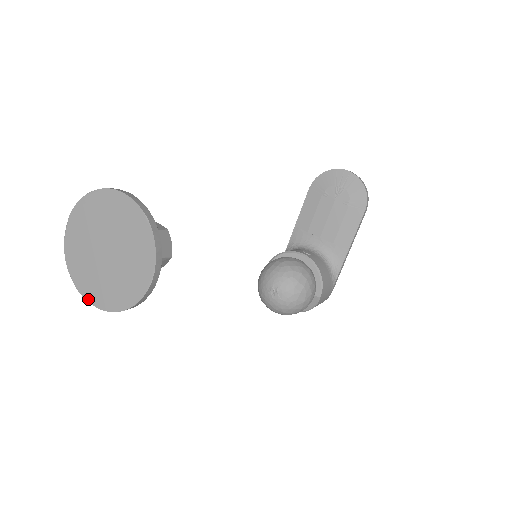
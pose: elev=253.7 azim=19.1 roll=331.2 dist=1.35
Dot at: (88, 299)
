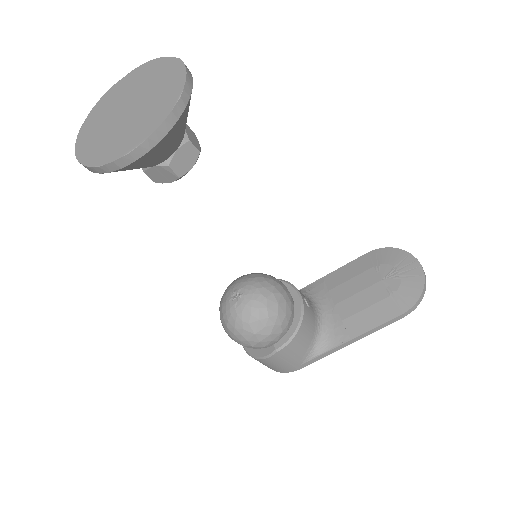
Dot at: (78, 141)
